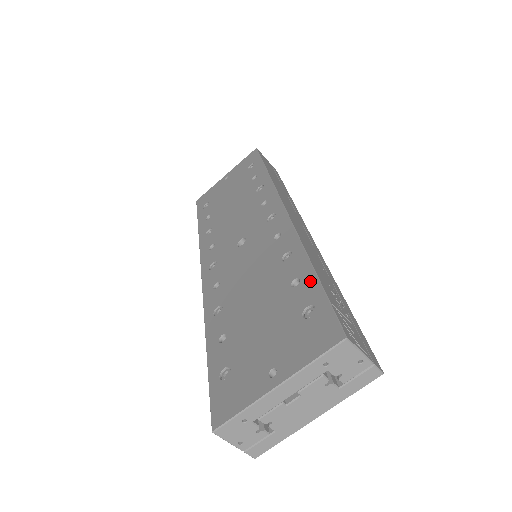
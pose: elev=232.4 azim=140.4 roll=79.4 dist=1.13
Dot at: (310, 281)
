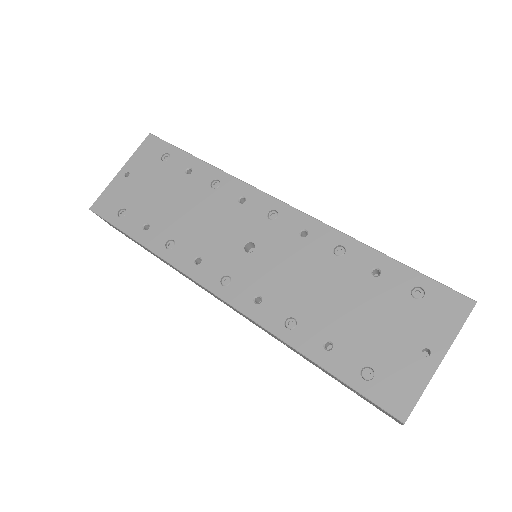
Dot at: (394, 267)
